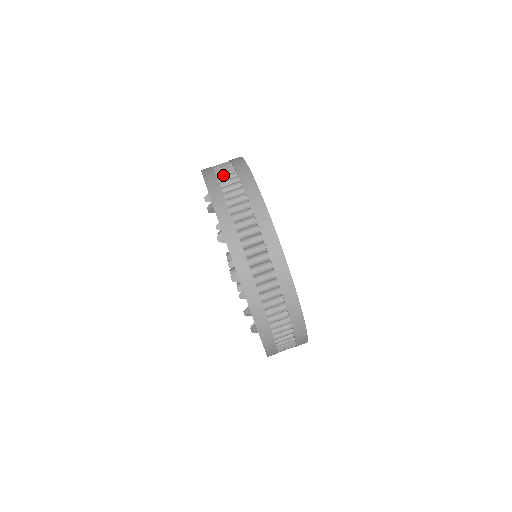
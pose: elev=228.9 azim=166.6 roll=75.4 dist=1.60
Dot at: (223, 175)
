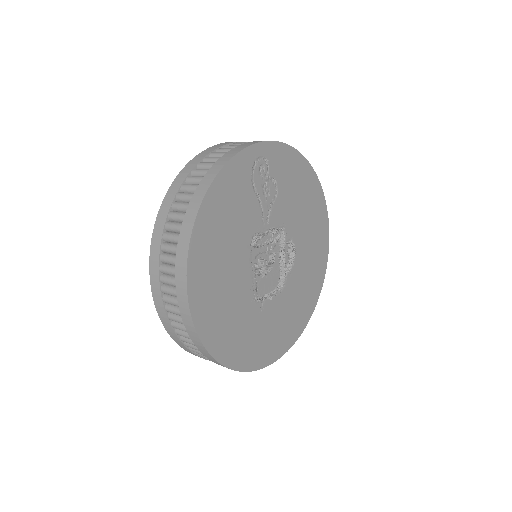
Dot at: occluded
